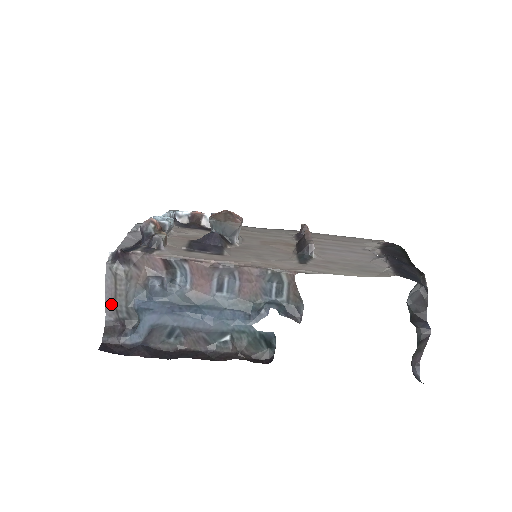
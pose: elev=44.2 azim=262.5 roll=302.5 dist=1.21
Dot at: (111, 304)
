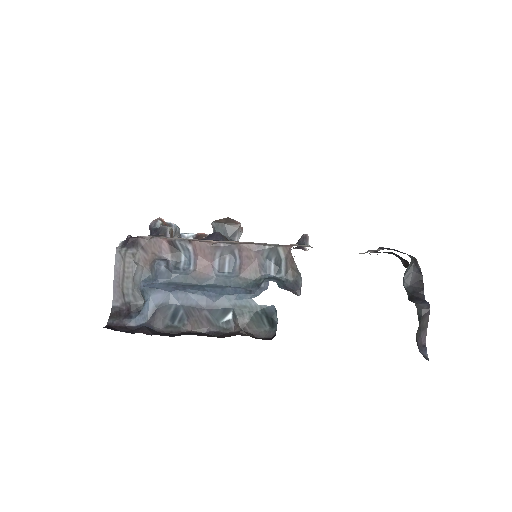
Dot at: (118, 287)
